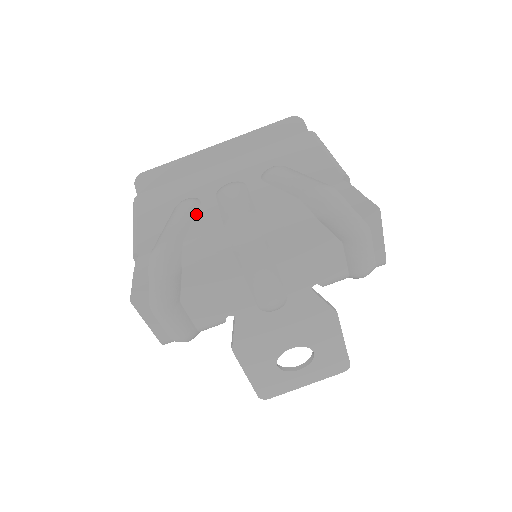
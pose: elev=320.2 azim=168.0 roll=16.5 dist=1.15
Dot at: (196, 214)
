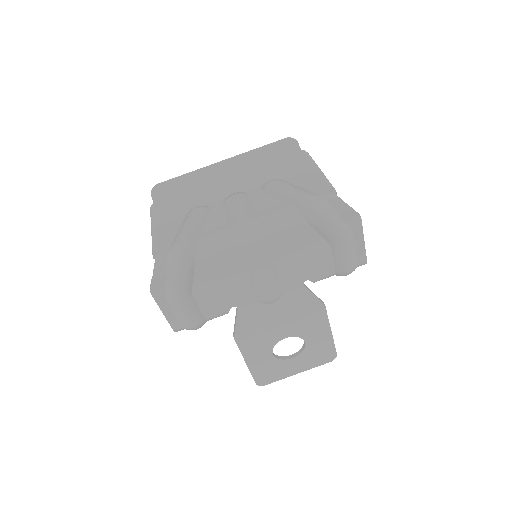
Dot at: (206, 219)
